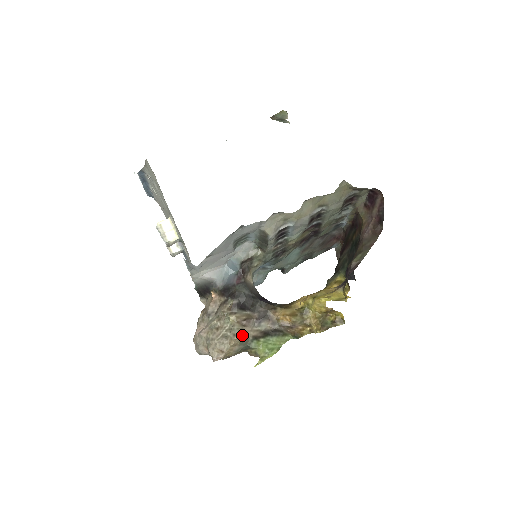
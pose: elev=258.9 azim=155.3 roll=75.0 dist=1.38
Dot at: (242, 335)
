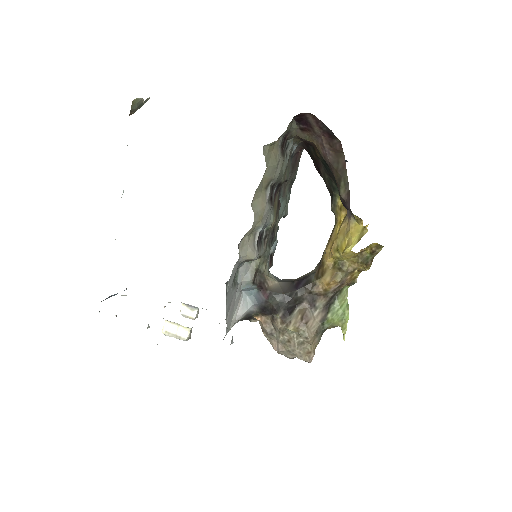
Dot at: (312, 331)
